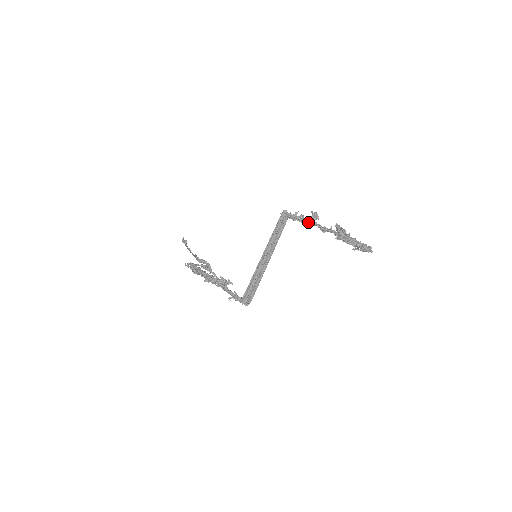
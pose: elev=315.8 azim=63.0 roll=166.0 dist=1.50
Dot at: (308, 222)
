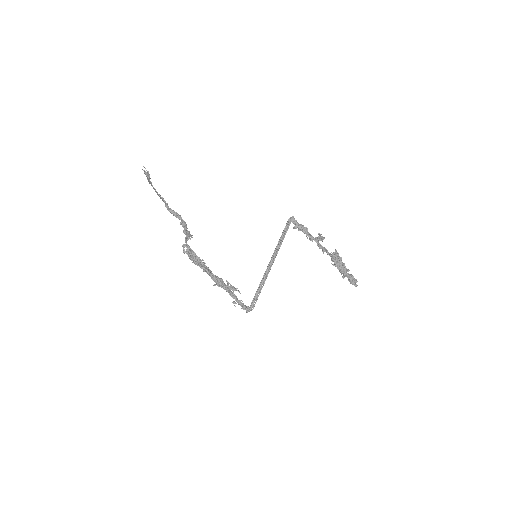
Dot at: (312, 240)
